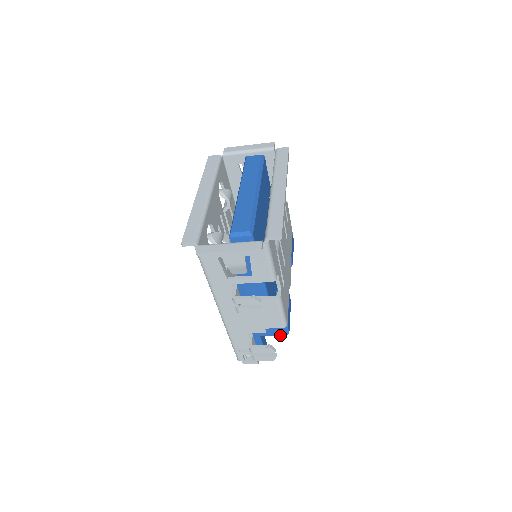
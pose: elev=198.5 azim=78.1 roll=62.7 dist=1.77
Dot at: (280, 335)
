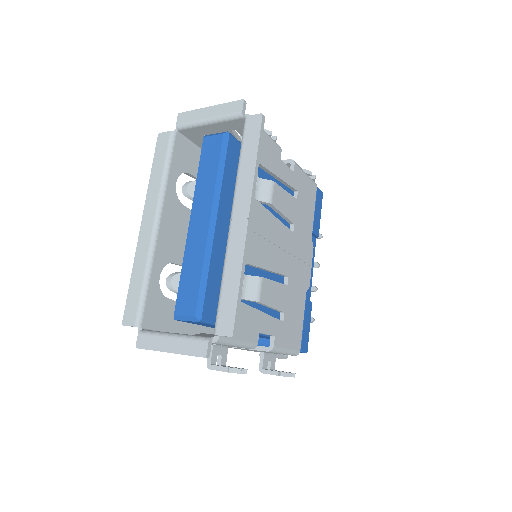
Dot at: occluded
